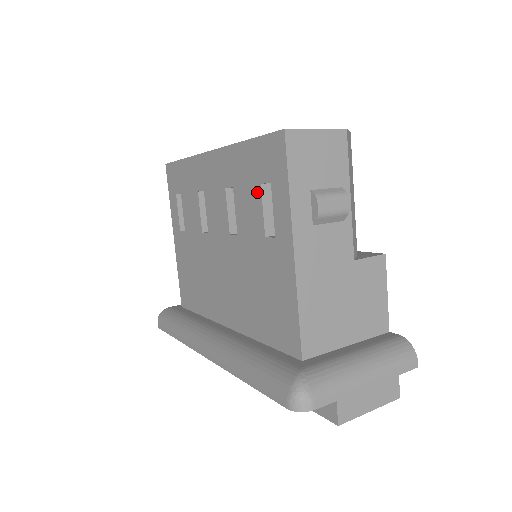
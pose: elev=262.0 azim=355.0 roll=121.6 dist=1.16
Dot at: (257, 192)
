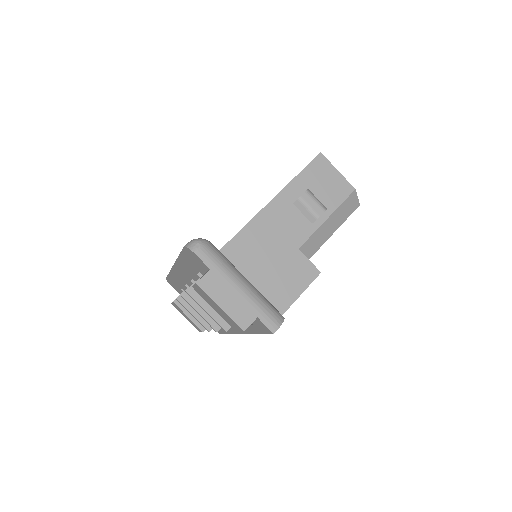
Dot at: occluded
